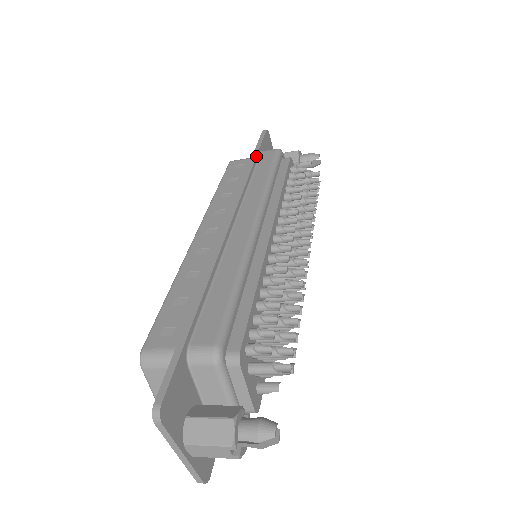
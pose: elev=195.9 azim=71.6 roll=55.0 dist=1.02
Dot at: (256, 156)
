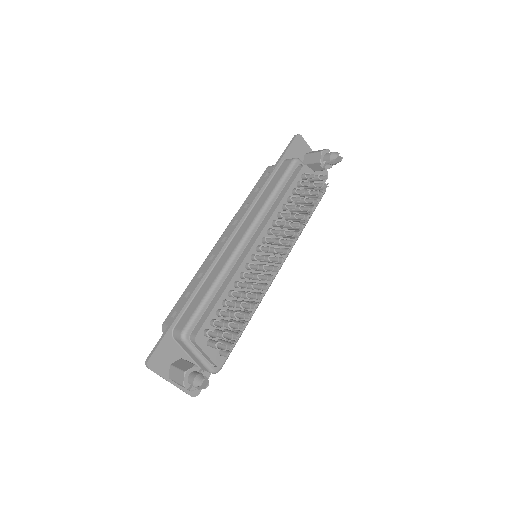
Dot at: (274, 169)
